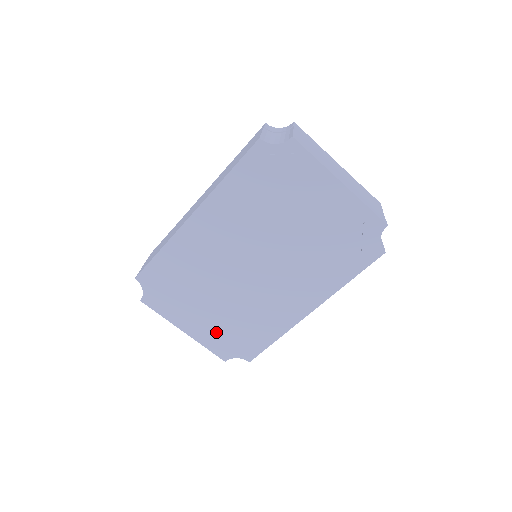
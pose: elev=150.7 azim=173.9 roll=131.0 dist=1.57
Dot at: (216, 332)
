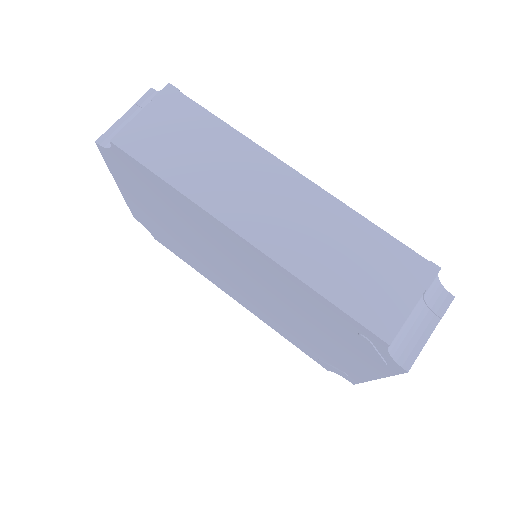
Dot at: (149, 218)
